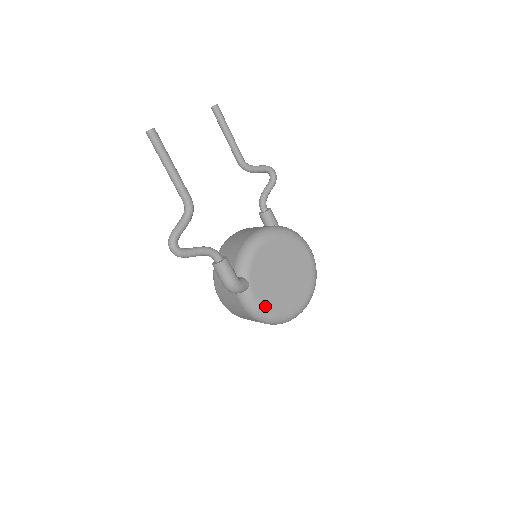
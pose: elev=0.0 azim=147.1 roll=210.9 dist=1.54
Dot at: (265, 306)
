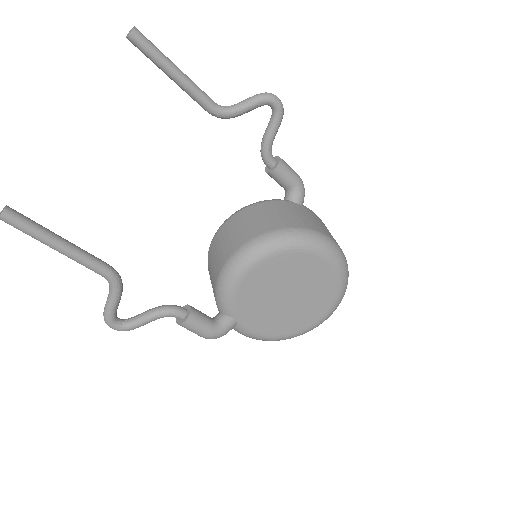
Dot at: (267, 334)
